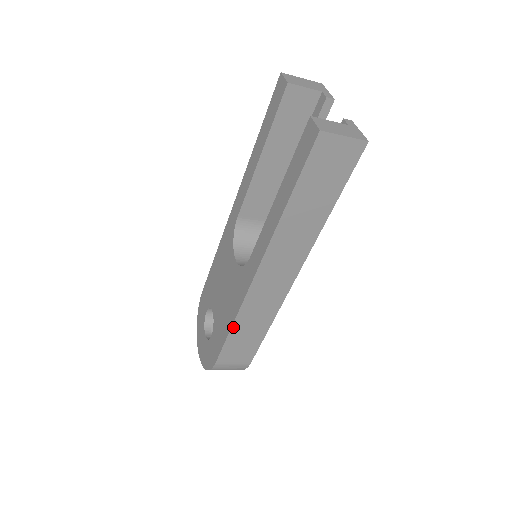
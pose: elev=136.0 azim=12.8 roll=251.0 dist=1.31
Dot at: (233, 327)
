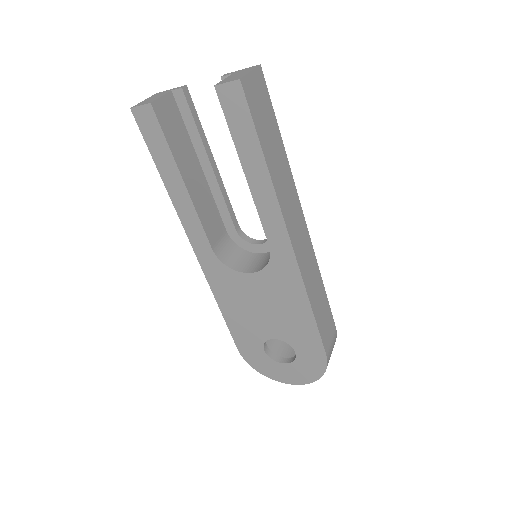
Dot at: (312, 309)
